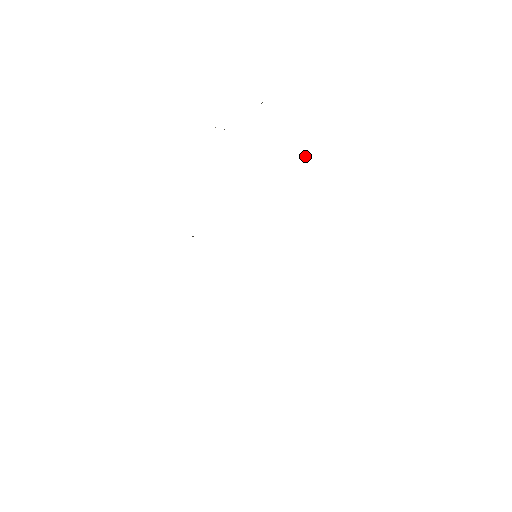
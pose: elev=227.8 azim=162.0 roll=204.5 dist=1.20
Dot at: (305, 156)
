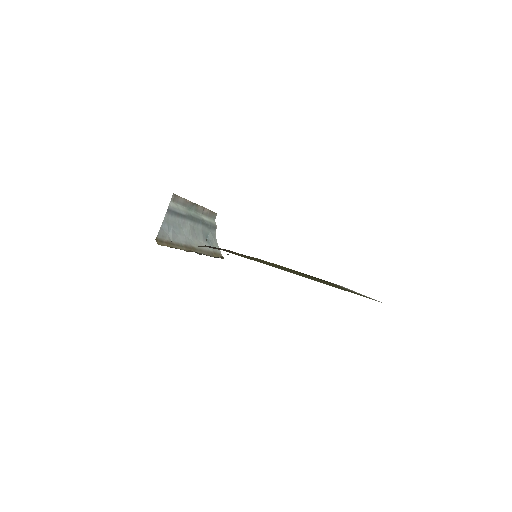
Dot at: occluded
